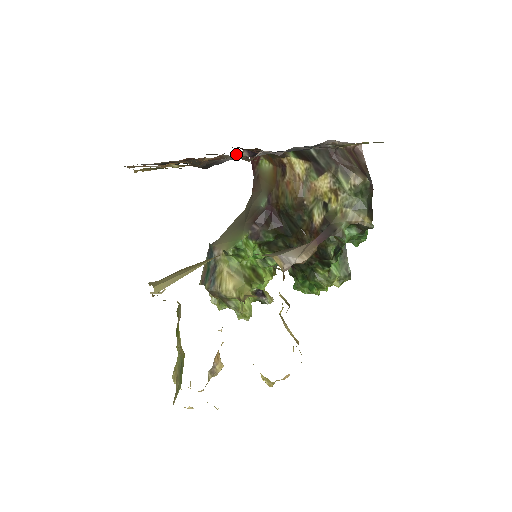
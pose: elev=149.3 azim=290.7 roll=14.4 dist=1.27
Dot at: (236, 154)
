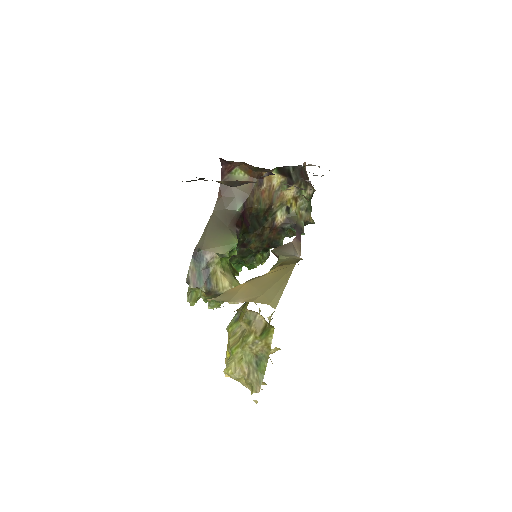
Dot at: occluded
